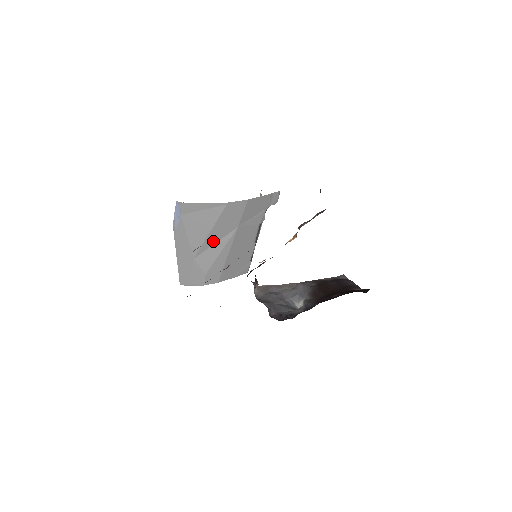
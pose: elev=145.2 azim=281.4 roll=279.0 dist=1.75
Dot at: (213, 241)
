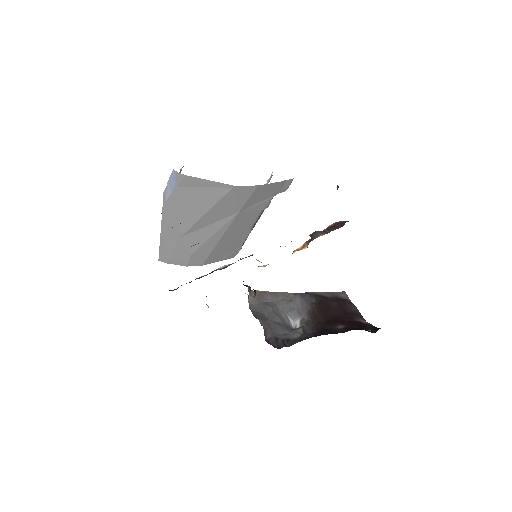
Dot at: (207, 222)
